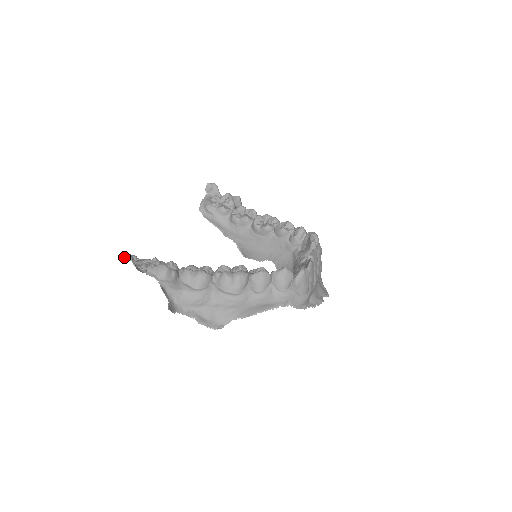
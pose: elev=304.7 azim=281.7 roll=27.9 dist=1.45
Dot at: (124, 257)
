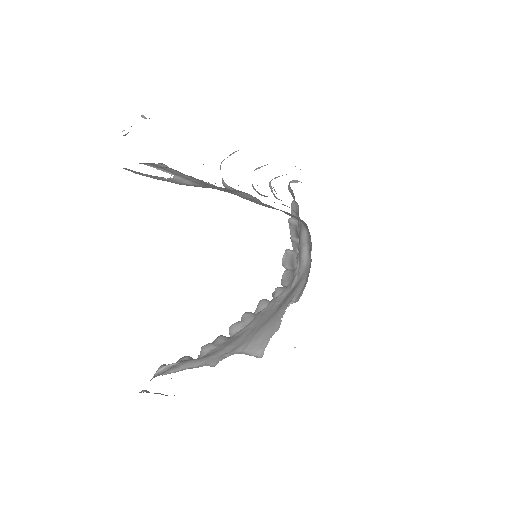
Dot at: occluded
